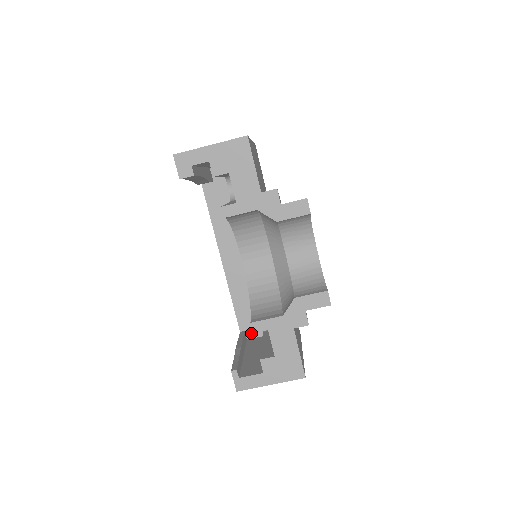
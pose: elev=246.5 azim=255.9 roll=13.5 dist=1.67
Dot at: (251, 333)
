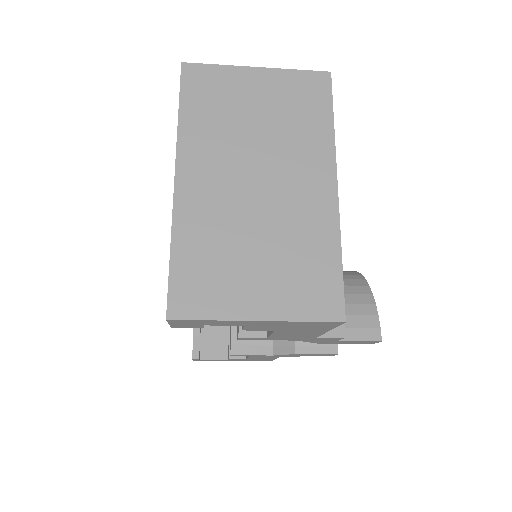
Dot at: occluded
